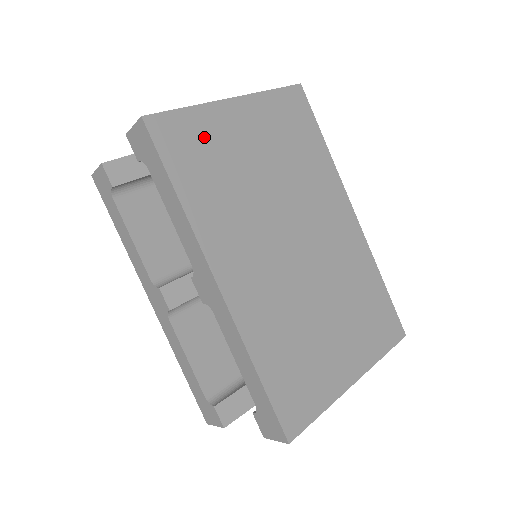
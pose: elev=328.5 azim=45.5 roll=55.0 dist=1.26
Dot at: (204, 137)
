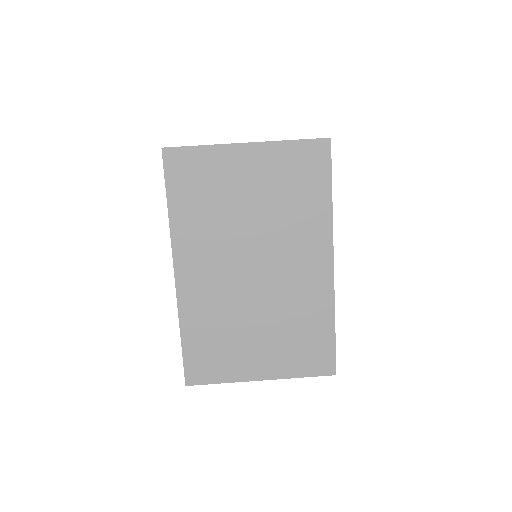
Dot at: (206, 171)
